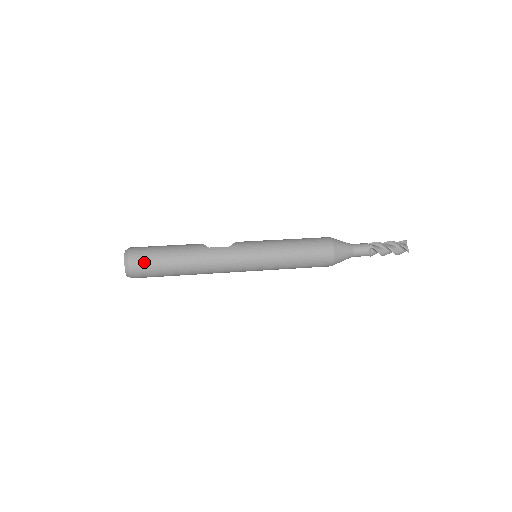
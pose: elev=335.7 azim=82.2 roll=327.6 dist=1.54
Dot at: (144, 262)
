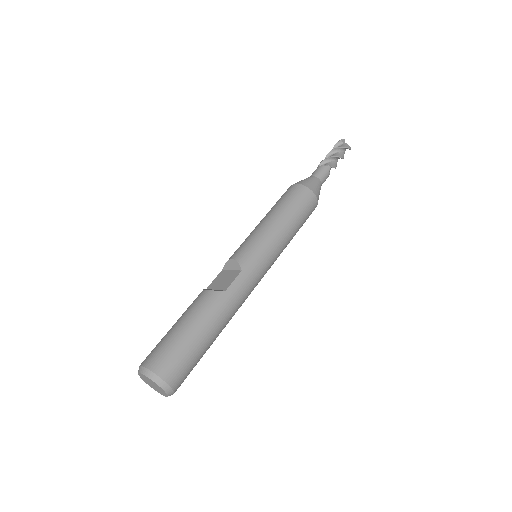
Dot at: (184, 369)
